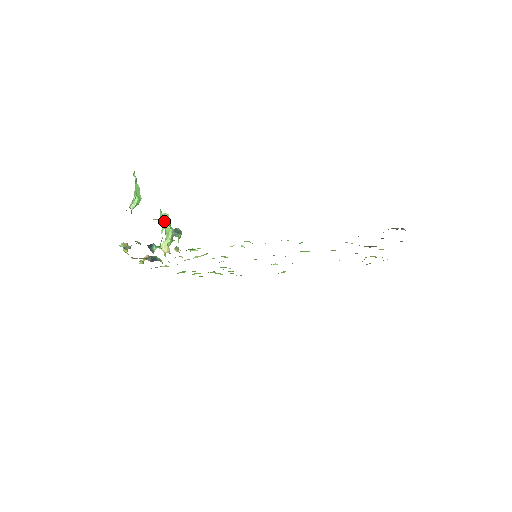
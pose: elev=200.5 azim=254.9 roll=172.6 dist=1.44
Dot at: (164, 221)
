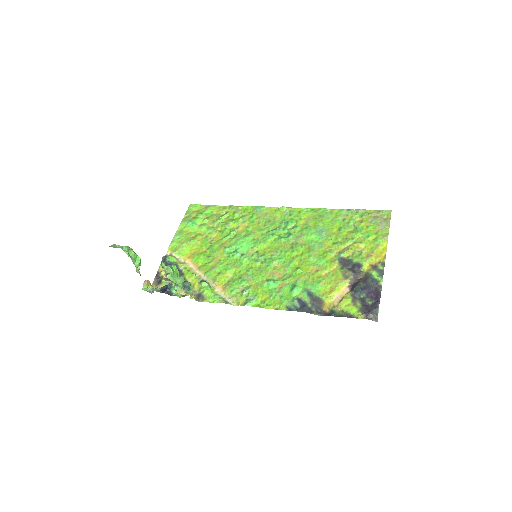
Dot at: occluded
